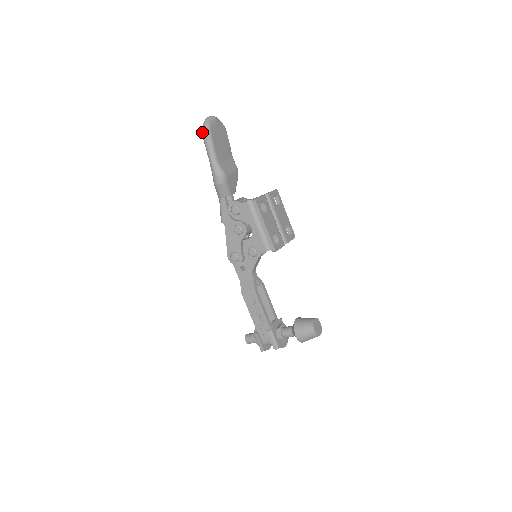
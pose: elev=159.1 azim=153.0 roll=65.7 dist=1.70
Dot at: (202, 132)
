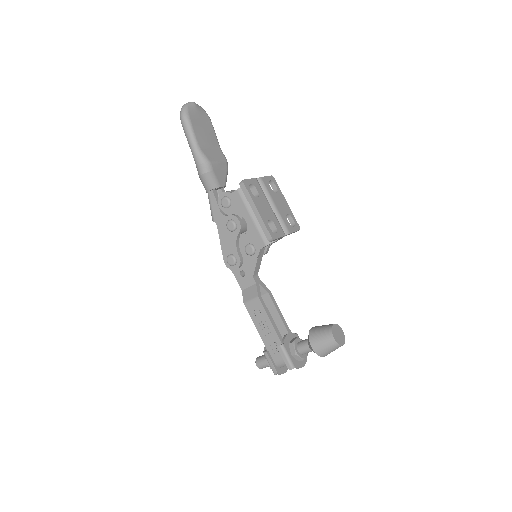
Dot at: (180, 118)
